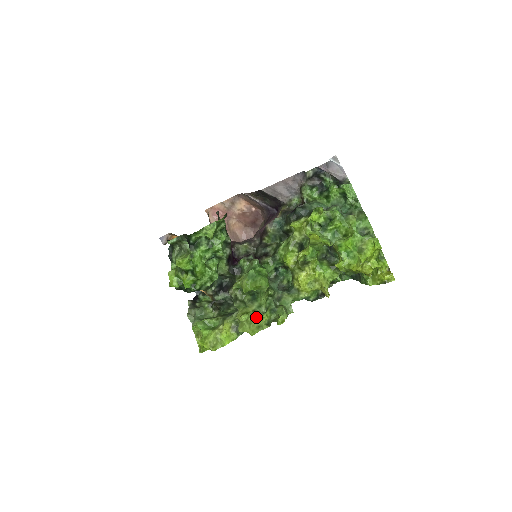
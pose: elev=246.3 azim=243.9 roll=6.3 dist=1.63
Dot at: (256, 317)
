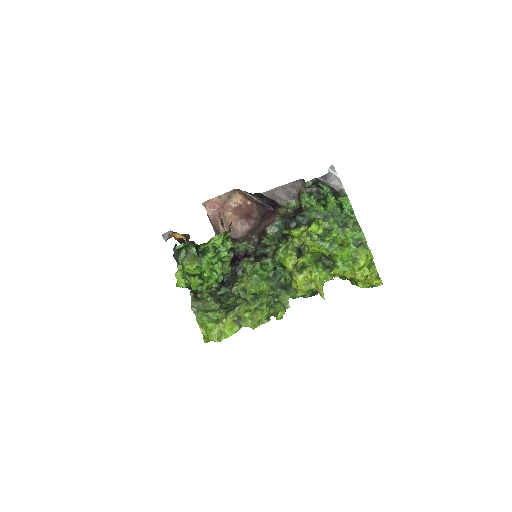
Dot at: (257, 313)
